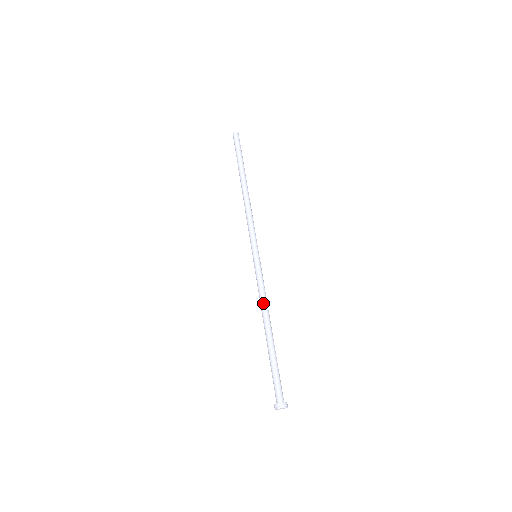
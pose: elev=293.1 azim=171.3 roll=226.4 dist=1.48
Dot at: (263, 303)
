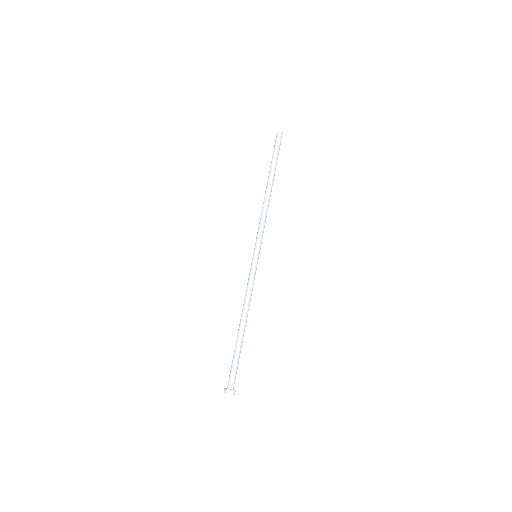
Dot at: (247, 300)
